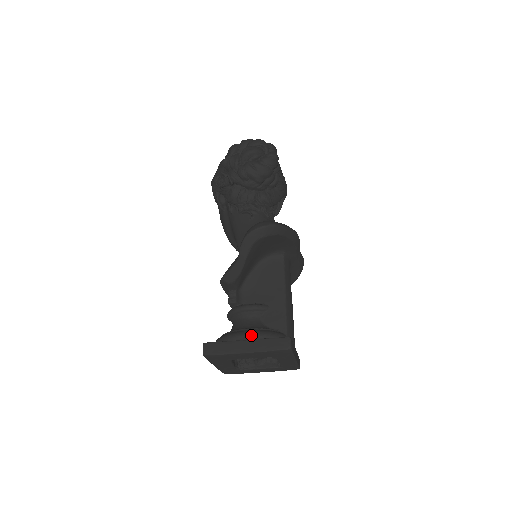
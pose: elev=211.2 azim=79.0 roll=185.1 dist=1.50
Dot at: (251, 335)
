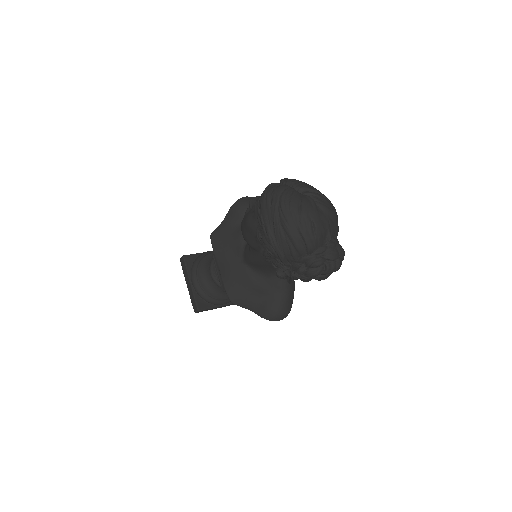
Dot at: (227, 304)
